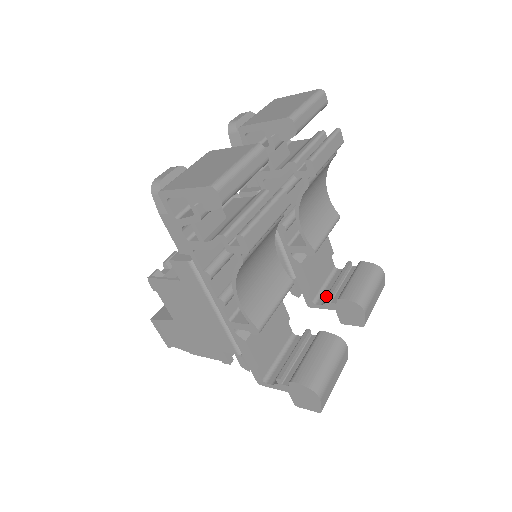
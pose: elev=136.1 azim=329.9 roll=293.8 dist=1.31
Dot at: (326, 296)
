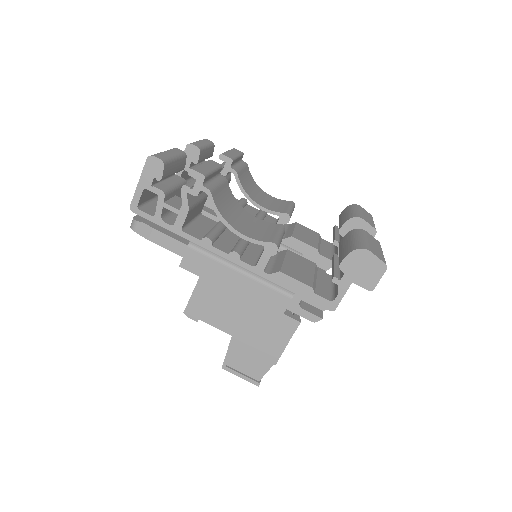
Dot at: occluded
